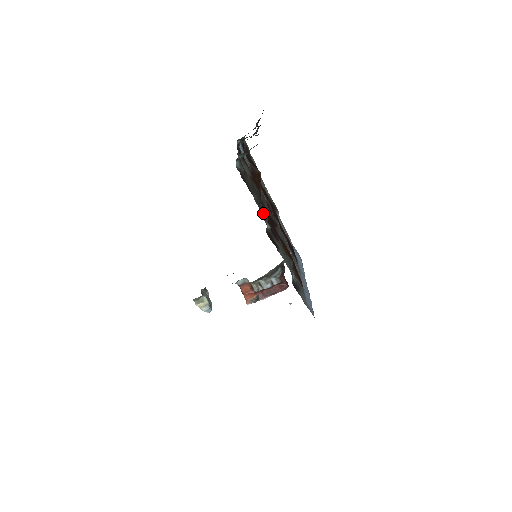
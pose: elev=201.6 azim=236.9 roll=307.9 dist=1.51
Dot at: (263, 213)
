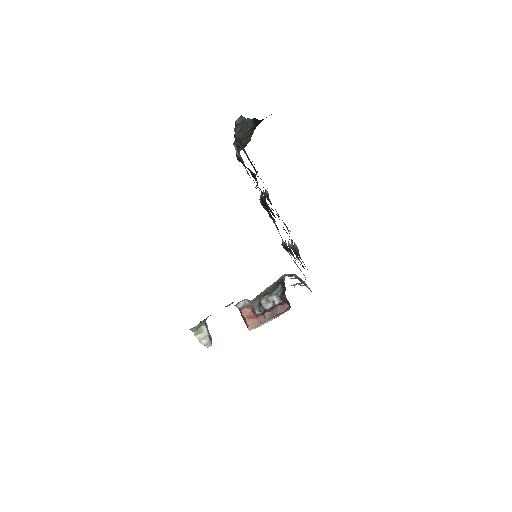
Dot at: occluded
